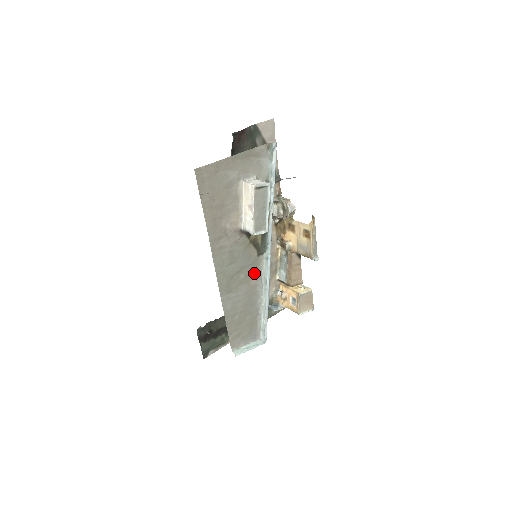
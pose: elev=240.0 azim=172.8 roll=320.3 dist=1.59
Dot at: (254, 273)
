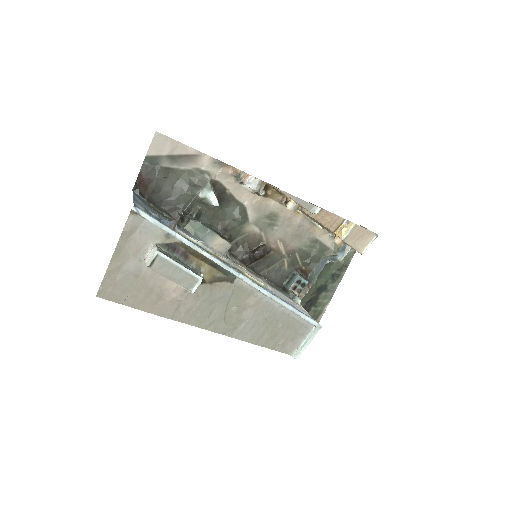
Dot at: (245, 296)
